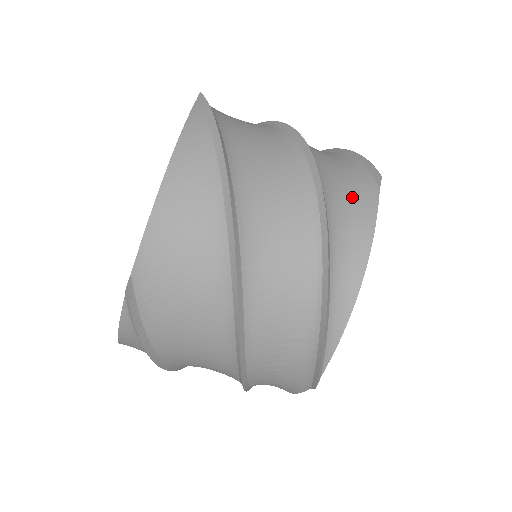
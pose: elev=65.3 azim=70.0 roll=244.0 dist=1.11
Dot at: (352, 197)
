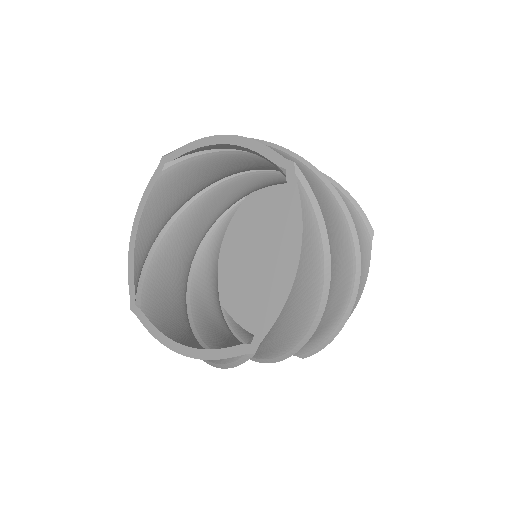
Dot at: occluded
